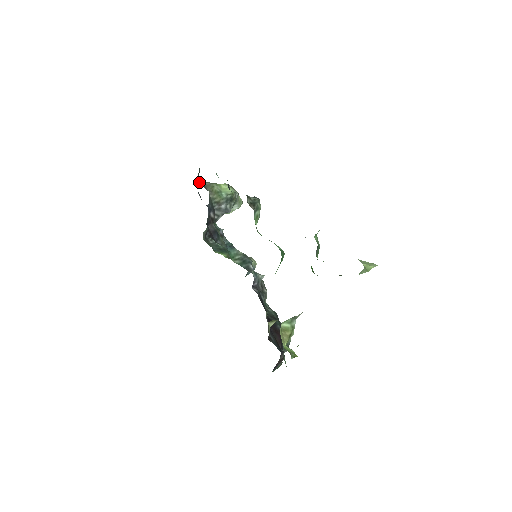
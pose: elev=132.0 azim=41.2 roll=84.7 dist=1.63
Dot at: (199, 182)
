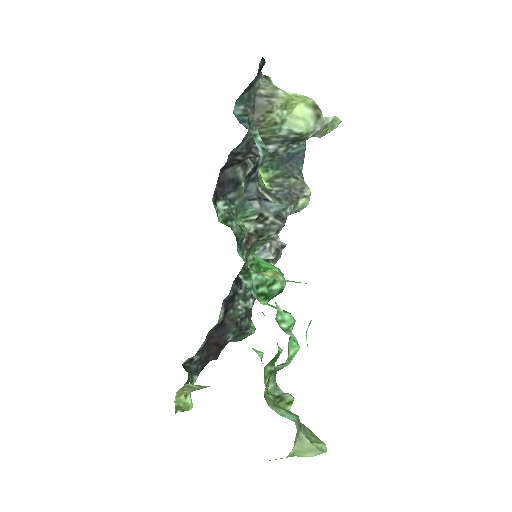
Dot at: (243, 100)
